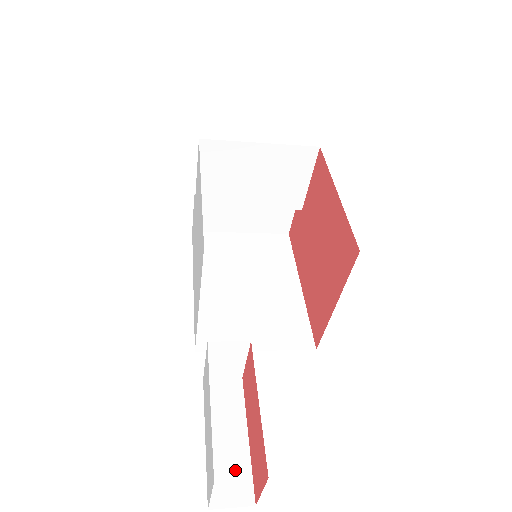
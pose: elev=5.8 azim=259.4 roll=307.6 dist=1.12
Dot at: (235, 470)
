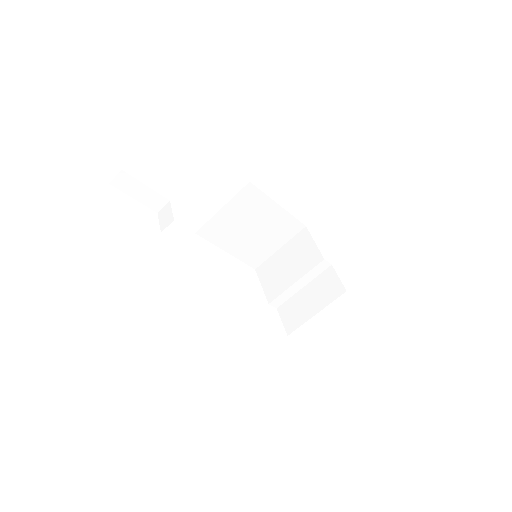
Dot at: occluded
